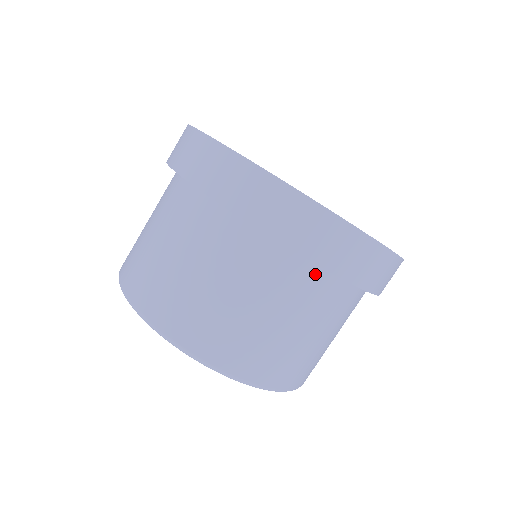
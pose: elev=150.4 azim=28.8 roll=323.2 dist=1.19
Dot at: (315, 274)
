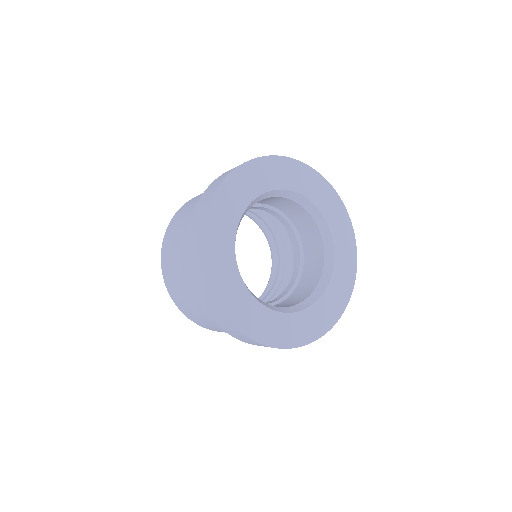
Dot at: occluded
